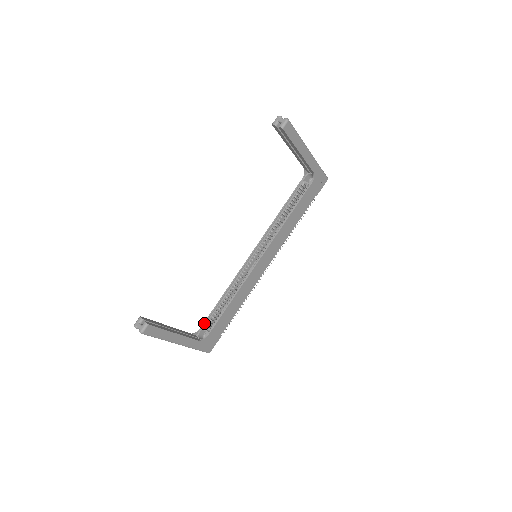
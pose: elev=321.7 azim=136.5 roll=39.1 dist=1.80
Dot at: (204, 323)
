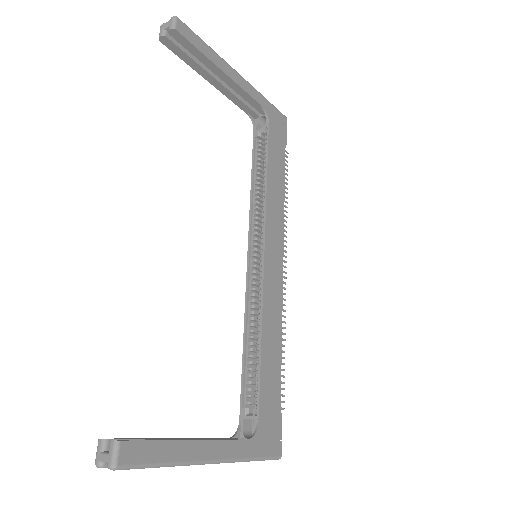
Dot at: (240, 408)
